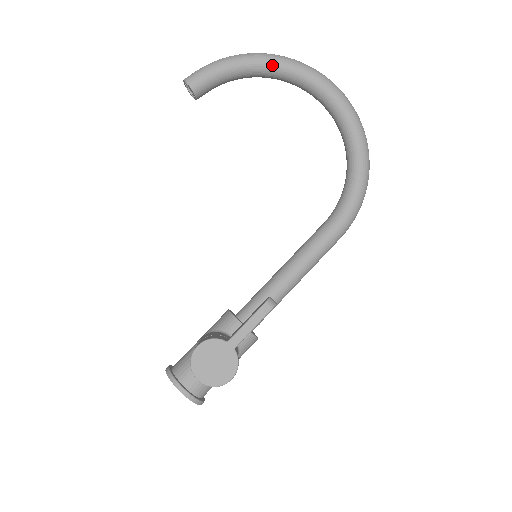
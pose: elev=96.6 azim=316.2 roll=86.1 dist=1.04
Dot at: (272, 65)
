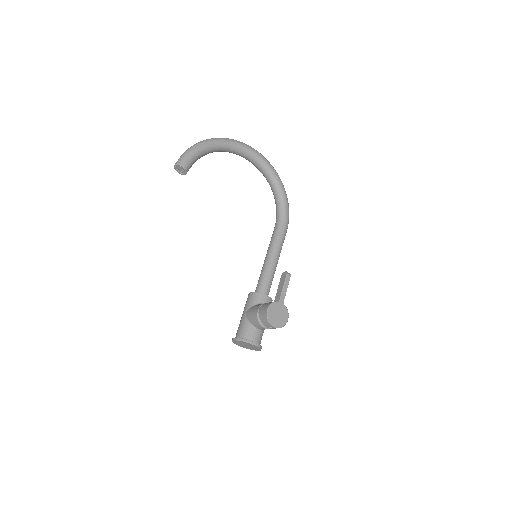
Dot at: (221, 145)
